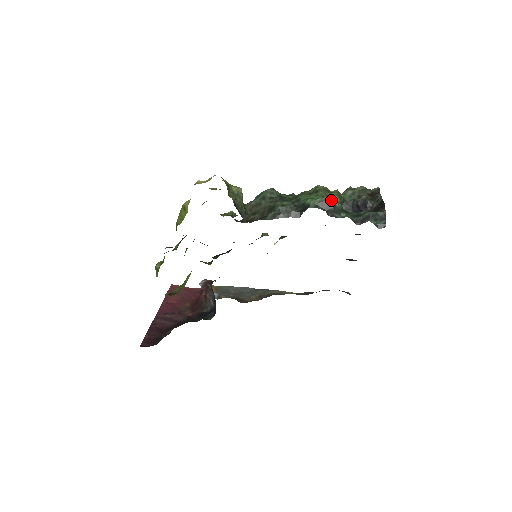
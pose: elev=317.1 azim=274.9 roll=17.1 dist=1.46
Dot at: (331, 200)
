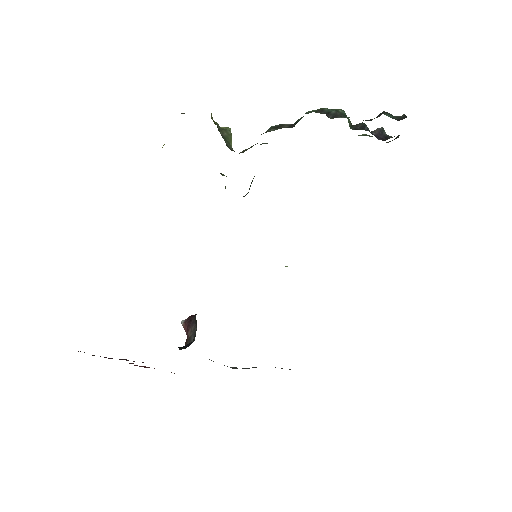
Dot at: (332, 109)
